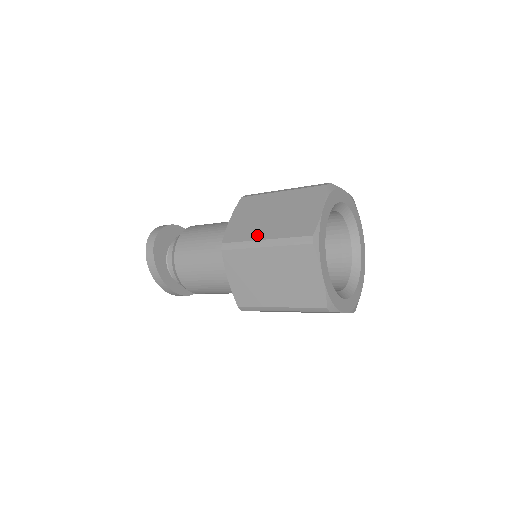
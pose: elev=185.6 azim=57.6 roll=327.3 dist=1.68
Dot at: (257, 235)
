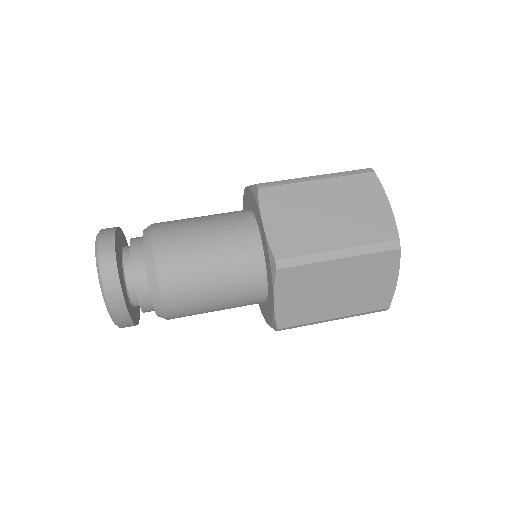
Dot at: (324, 244)
